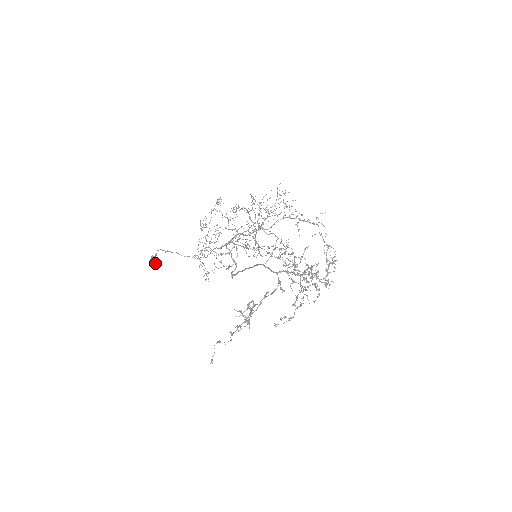
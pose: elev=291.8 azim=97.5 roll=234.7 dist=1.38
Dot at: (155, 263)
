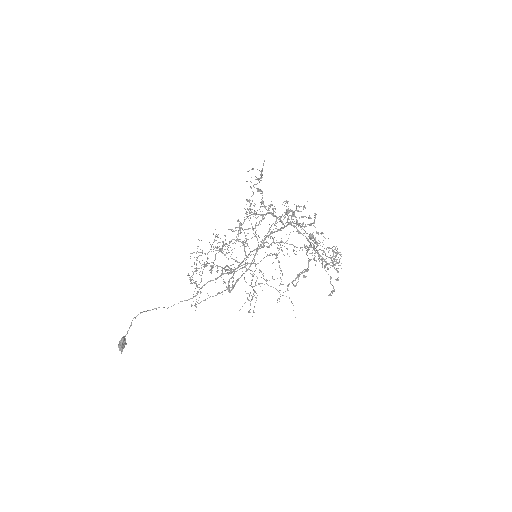
Dot at: (125, 343)
